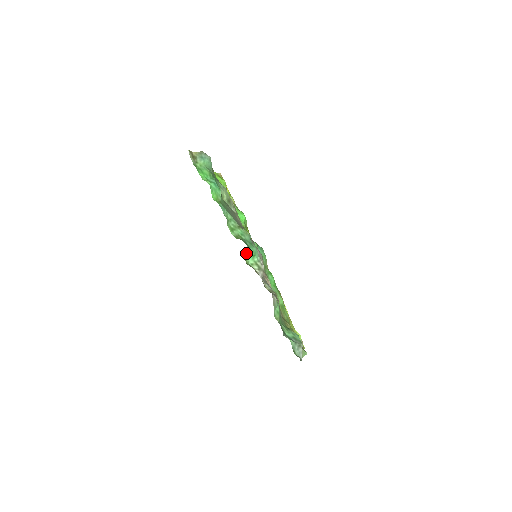
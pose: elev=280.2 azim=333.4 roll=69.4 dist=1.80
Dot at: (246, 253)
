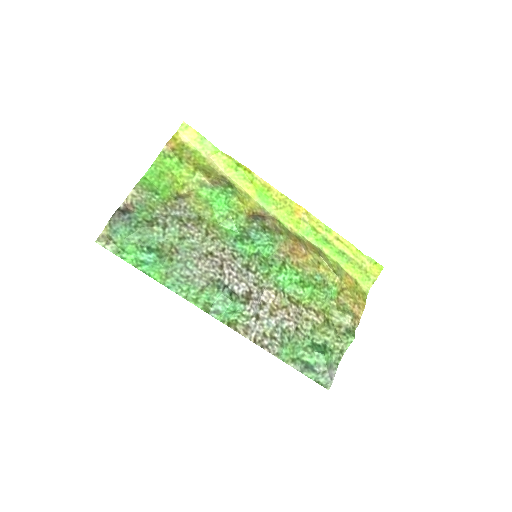
Dot at: (222, 321)
